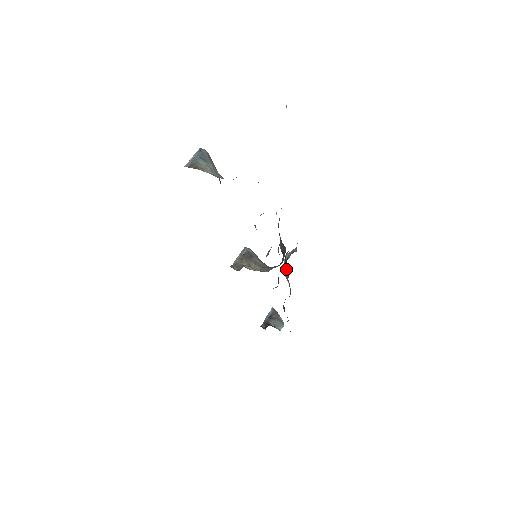
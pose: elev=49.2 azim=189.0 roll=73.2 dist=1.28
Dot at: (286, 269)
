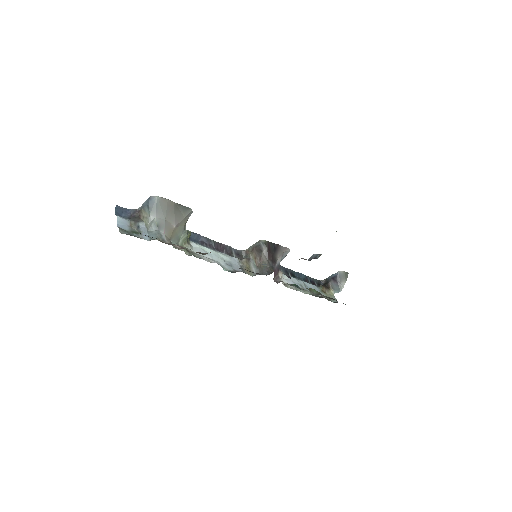
Dot at: occluded
